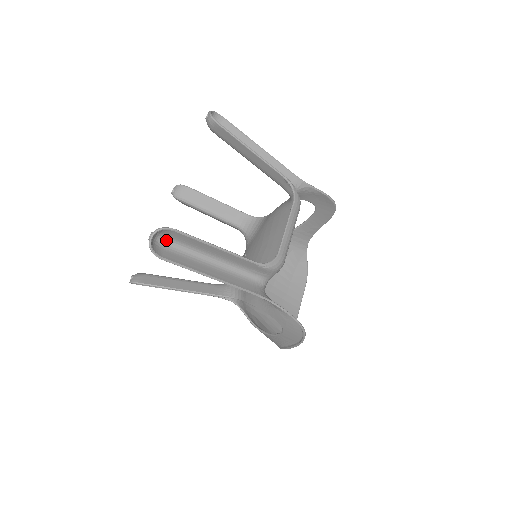
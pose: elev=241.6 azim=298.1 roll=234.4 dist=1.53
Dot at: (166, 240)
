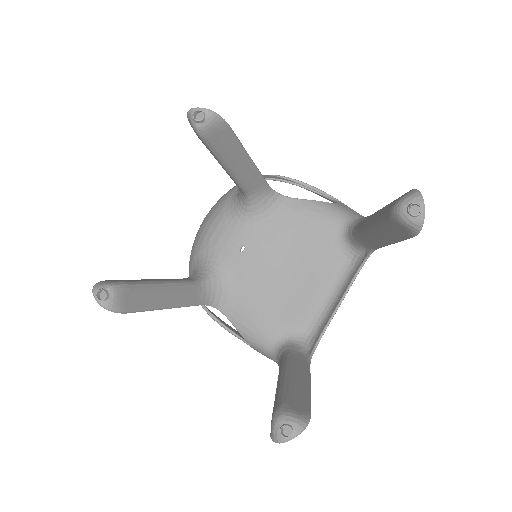
Dot at: (282, 407)
